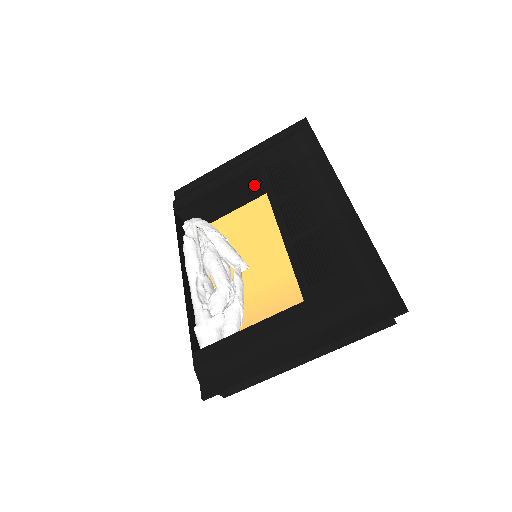
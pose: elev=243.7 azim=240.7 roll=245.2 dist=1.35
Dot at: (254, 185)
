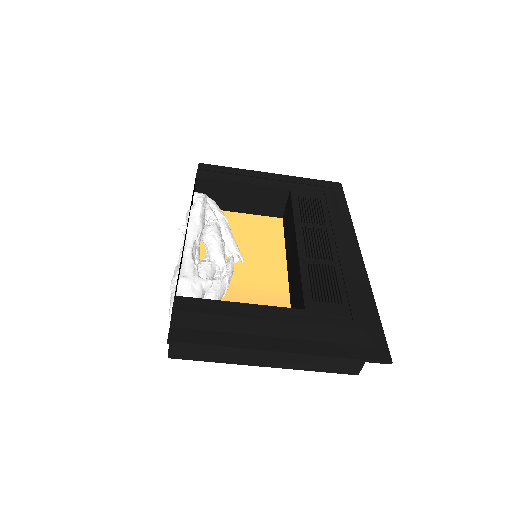
Dot at: (273, 203)
